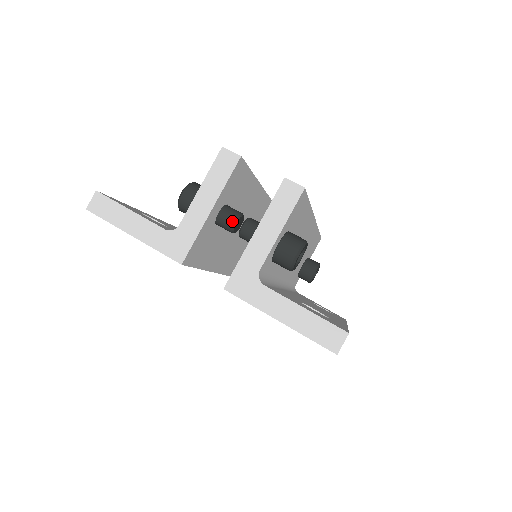
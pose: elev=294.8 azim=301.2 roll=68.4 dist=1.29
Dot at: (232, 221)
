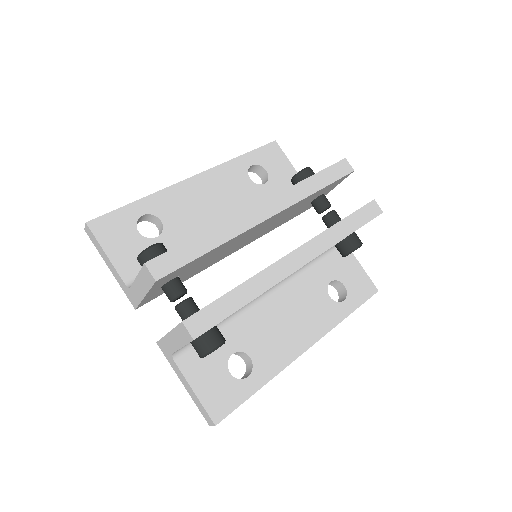
Dot at: (169, 299)
